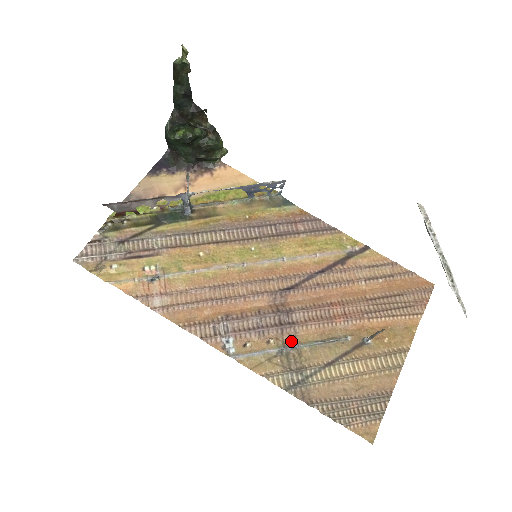
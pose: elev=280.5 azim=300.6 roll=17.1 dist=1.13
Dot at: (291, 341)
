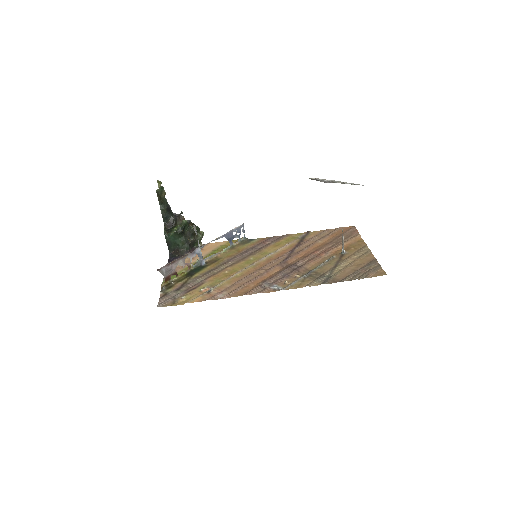
Dot at: (307, 272)
